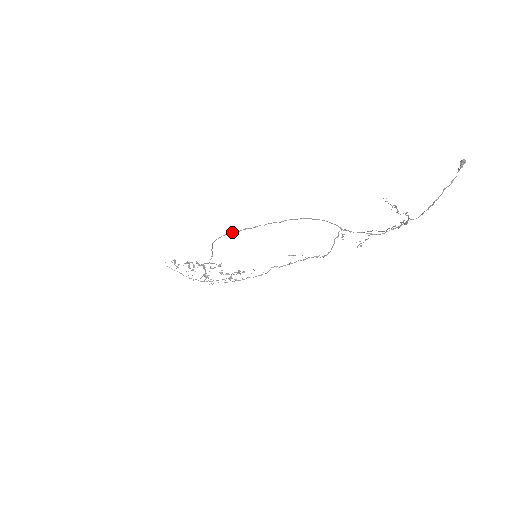
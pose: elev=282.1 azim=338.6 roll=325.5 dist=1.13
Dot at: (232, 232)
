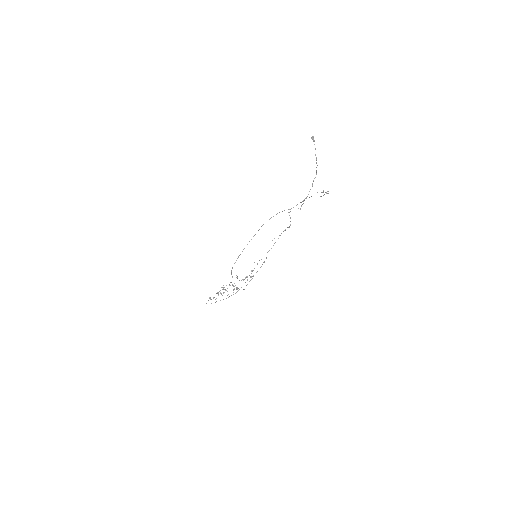
Dot at: (238, 257)
